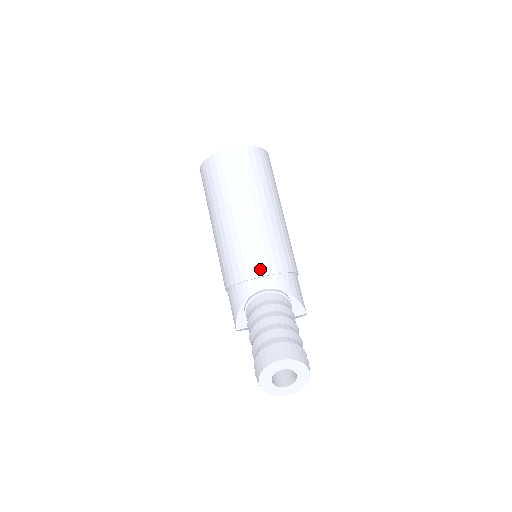
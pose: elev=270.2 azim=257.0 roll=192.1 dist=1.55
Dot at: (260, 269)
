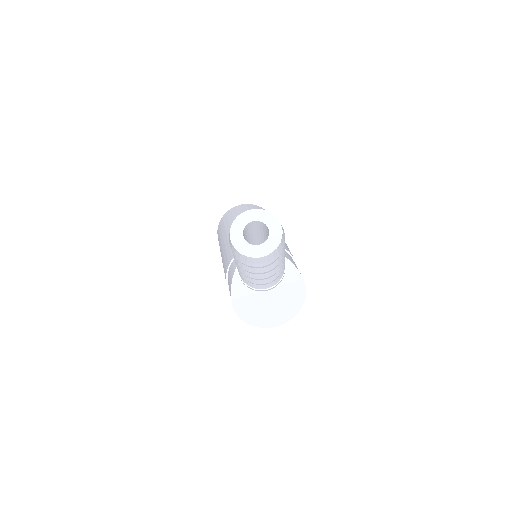
Dot at: occluded
